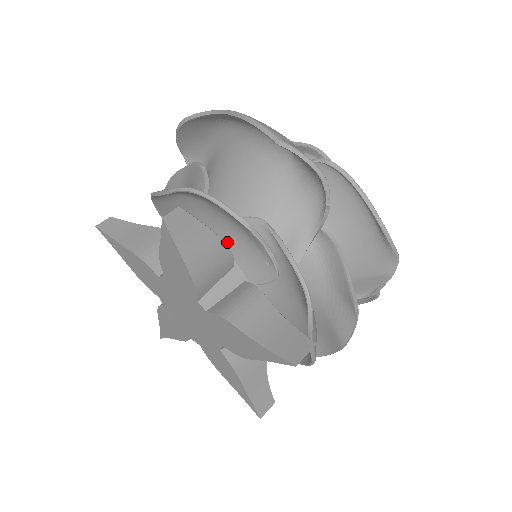
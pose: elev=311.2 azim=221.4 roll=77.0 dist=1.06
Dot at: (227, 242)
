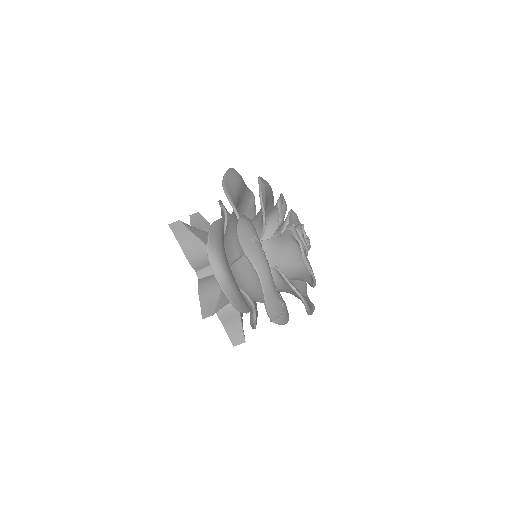
Dot at: occluded
